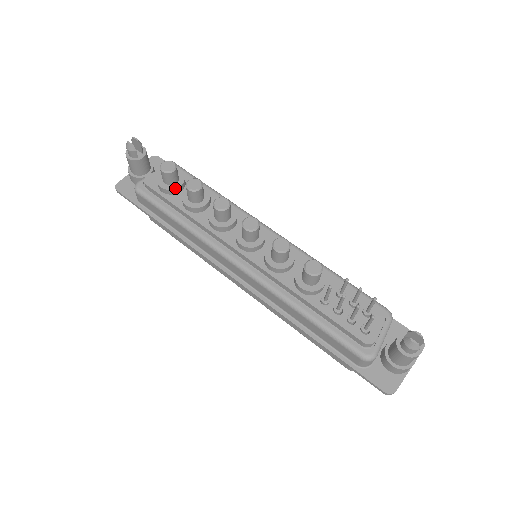
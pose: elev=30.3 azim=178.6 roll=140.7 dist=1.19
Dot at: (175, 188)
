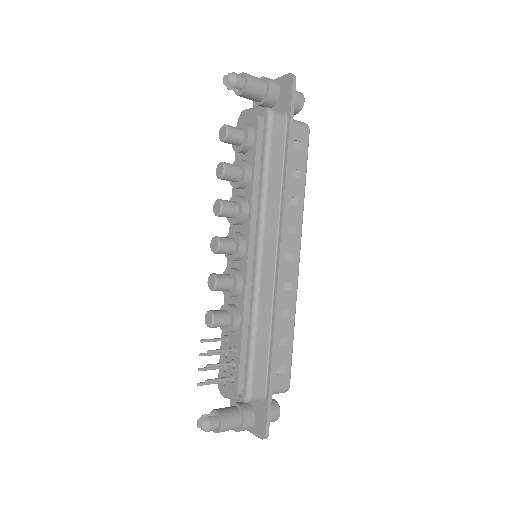
Dot at: (235, 150)
